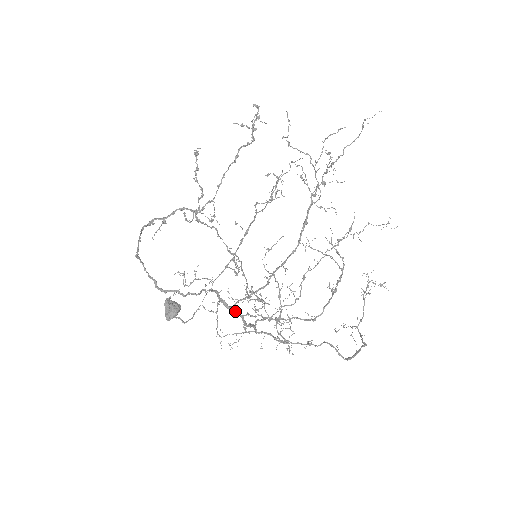
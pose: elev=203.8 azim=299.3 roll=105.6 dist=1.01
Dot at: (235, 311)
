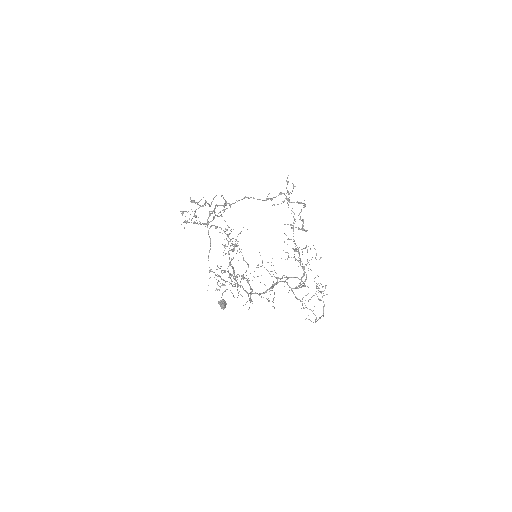
Dot at: occluded
